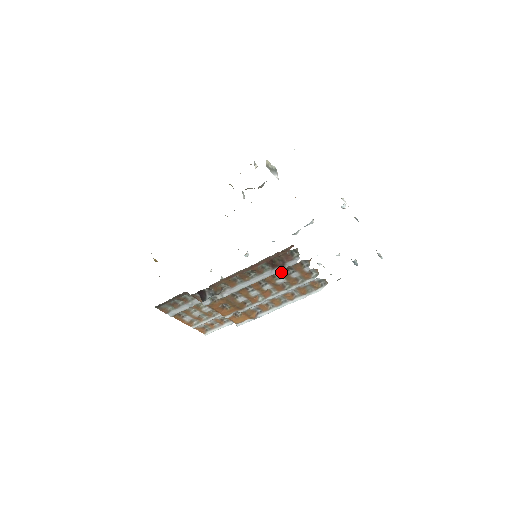
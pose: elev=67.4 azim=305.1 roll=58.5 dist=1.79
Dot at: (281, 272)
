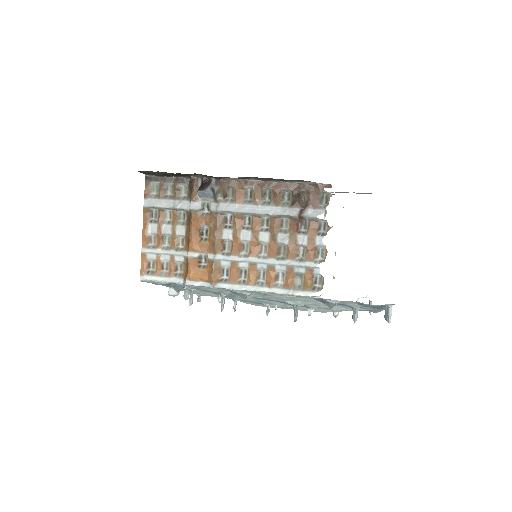
Dot at: (293, 222)
